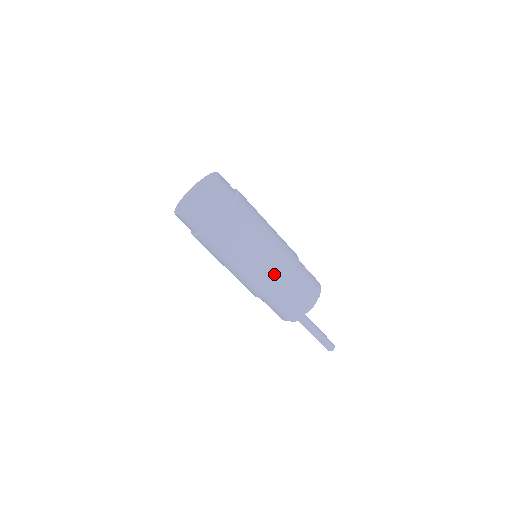
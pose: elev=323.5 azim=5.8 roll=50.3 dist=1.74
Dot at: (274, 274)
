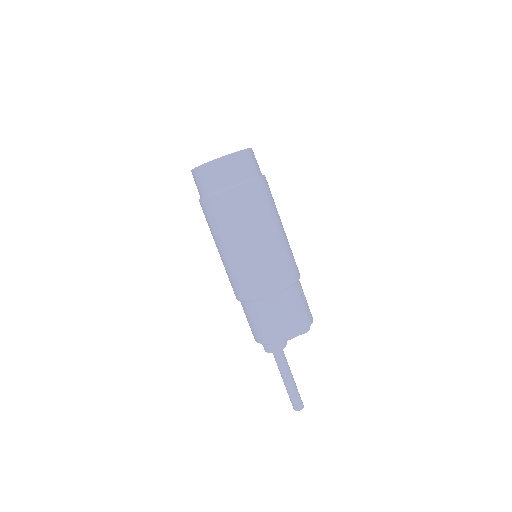
Dot at: (267, 275)
